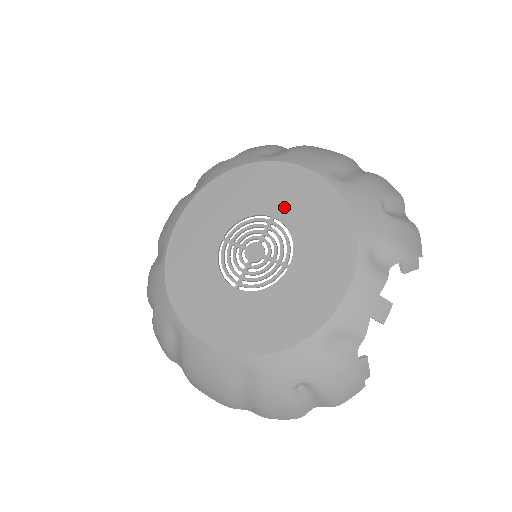
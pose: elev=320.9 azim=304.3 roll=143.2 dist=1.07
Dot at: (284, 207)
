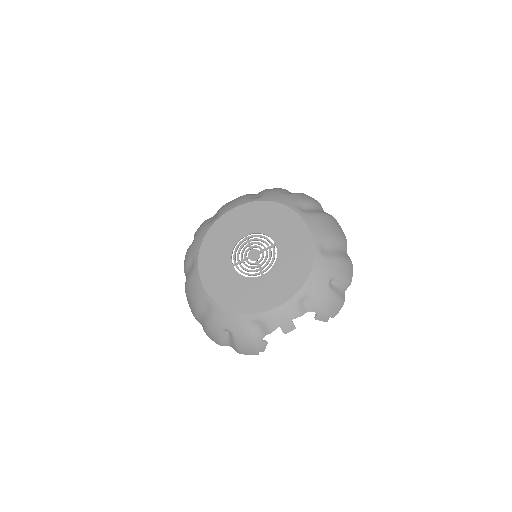
Dot at: (284, 244)
